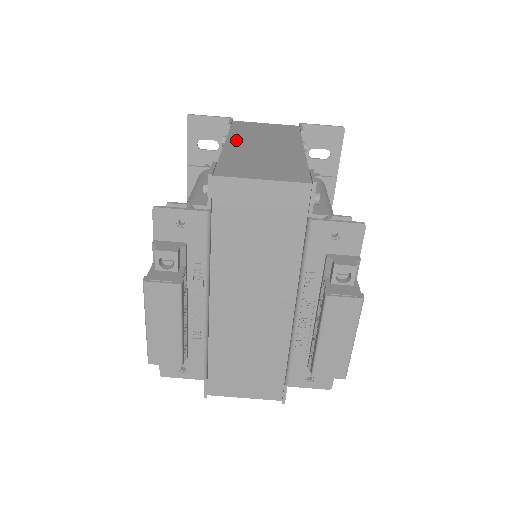
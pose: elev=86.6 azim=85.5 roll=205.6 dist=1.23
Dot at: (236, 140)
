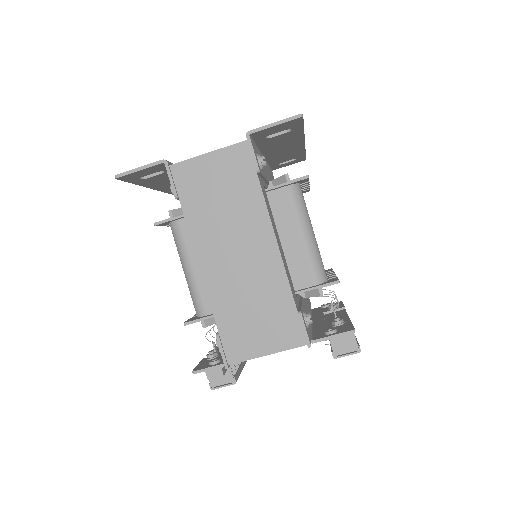
Dot at: (205, 251)
